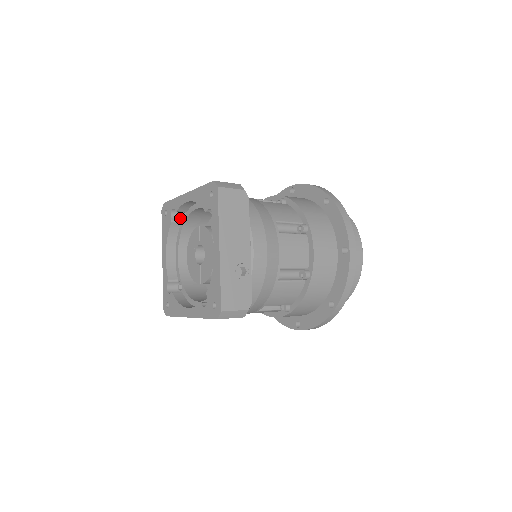
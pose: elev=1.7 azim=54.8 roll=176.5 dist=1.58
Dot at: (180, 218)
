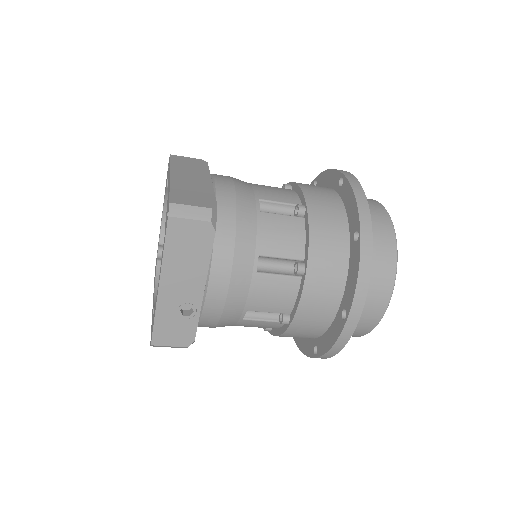
Dot at: occluded
